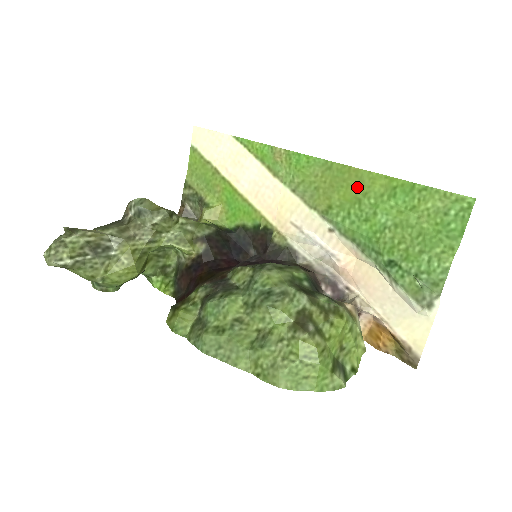
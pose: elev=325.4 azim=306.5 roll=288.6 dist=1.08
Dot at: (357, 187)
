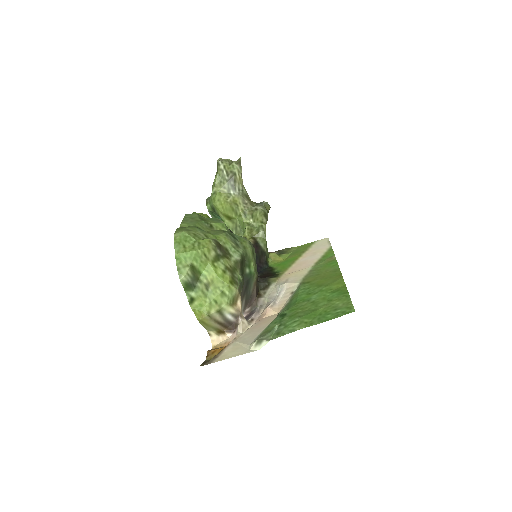
Dot at: (330, 282)
